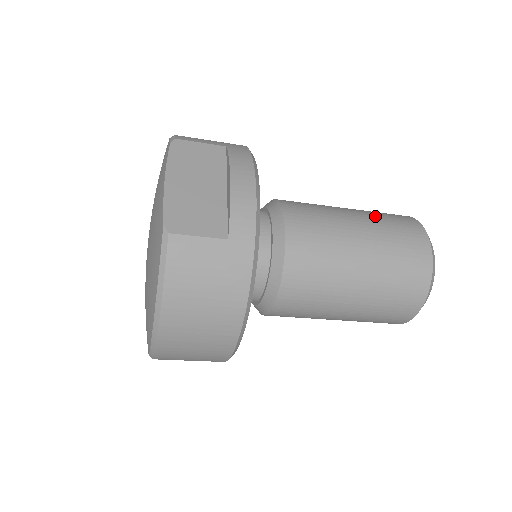
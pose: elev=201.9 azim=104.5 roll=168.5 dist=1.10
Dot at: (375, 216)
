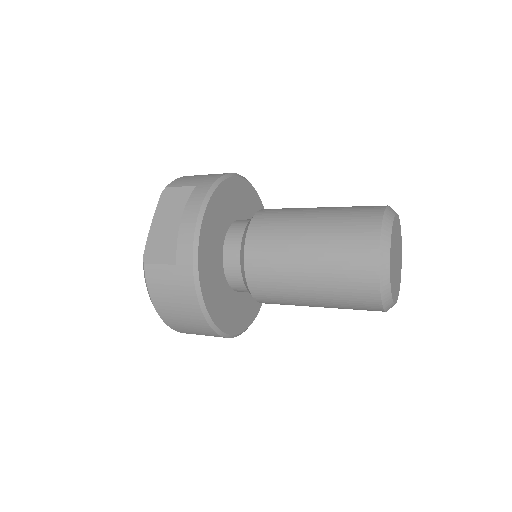
Dot at: (335, 217)
